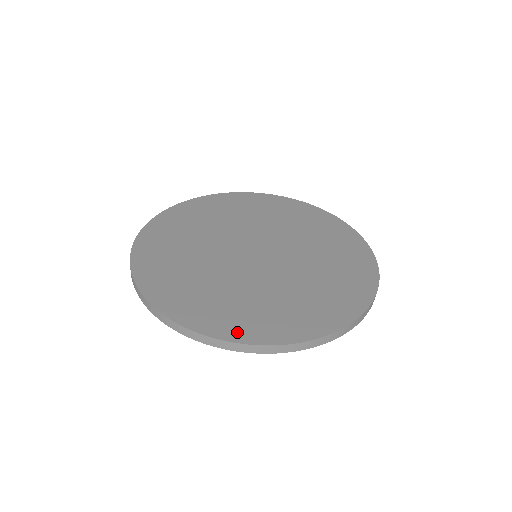
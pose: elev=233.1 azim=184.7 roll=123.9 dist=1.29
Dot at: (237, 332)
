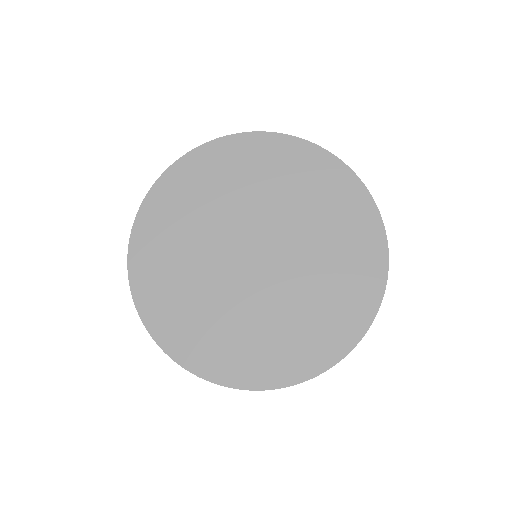
Dot at: (251, 378)
